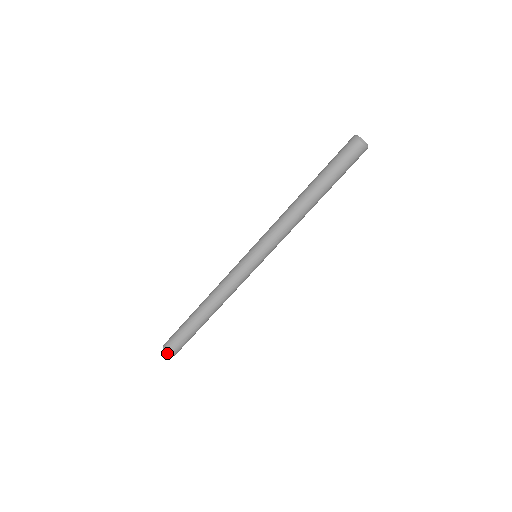
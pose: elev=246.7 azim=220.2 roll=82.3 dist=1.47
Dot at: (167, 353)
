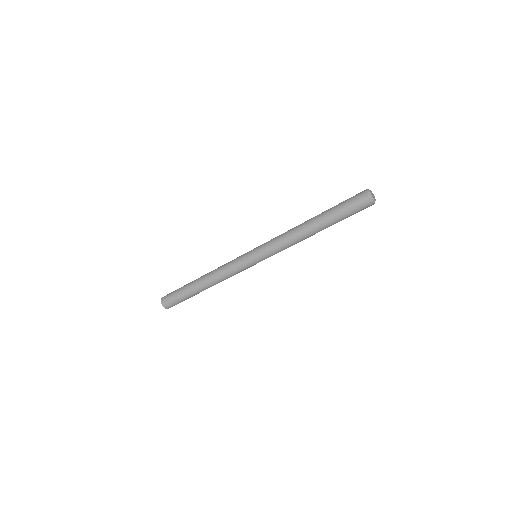
Dot at: (163, 305)
